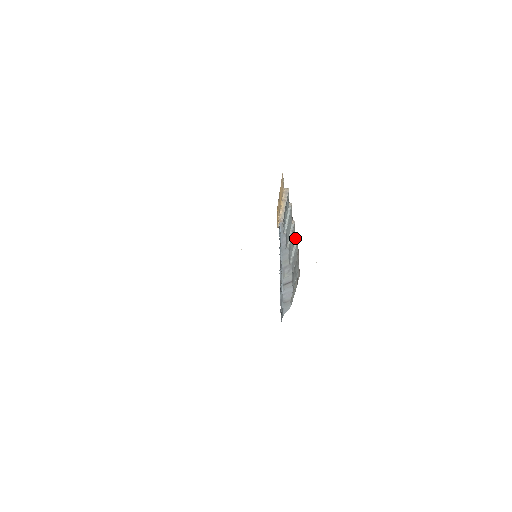
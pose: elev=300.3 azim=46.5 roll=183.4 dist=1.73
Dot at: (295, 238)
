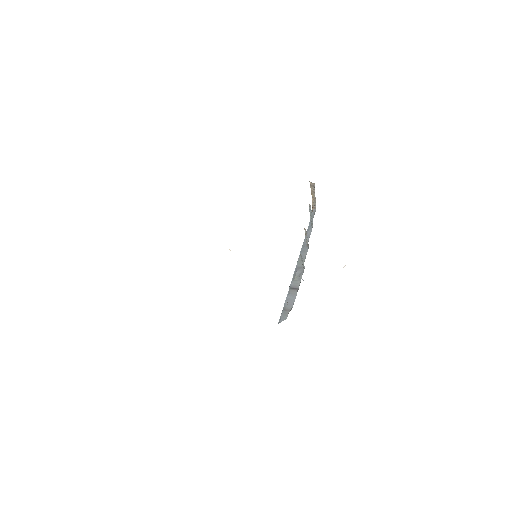
Dot at: occluded
